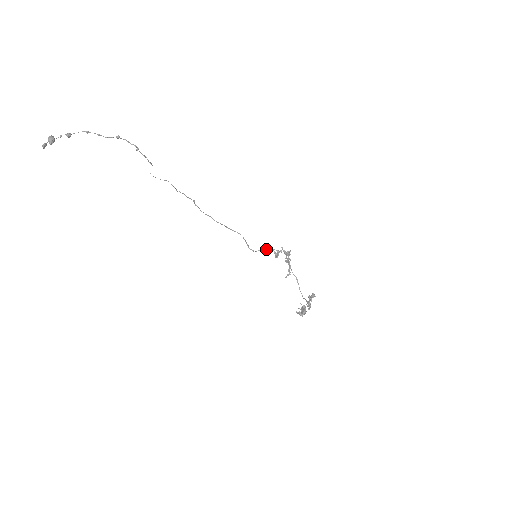
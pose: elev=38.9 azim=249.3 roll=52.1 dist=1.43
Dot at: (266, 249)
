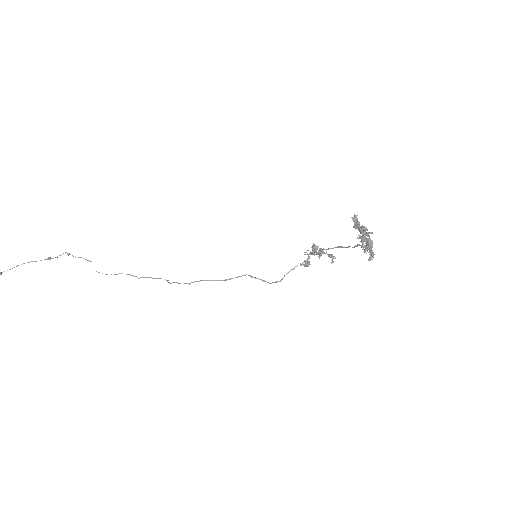
Dot at: occluded
